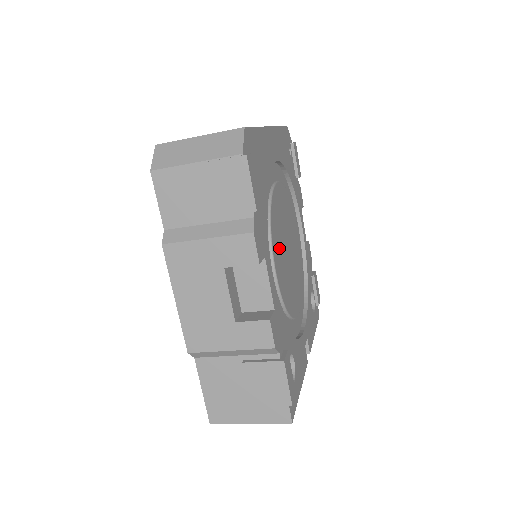
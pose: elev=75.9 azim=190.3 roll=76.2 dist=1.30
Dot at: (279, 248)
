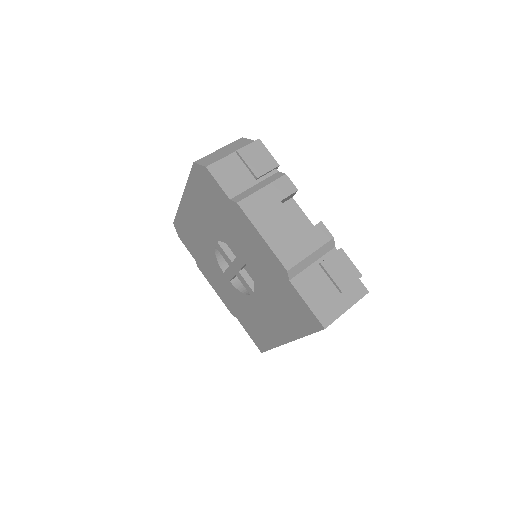
Dot at: occluded
